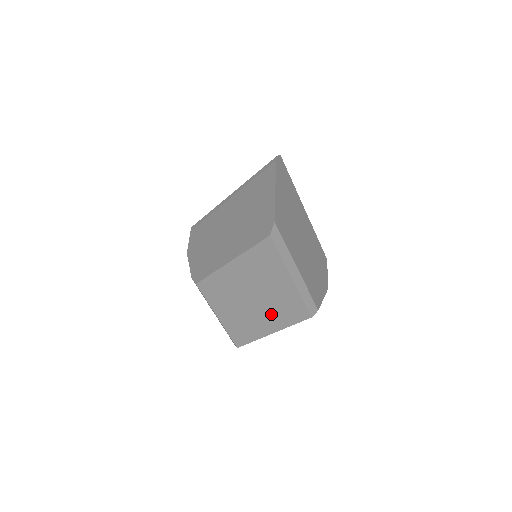
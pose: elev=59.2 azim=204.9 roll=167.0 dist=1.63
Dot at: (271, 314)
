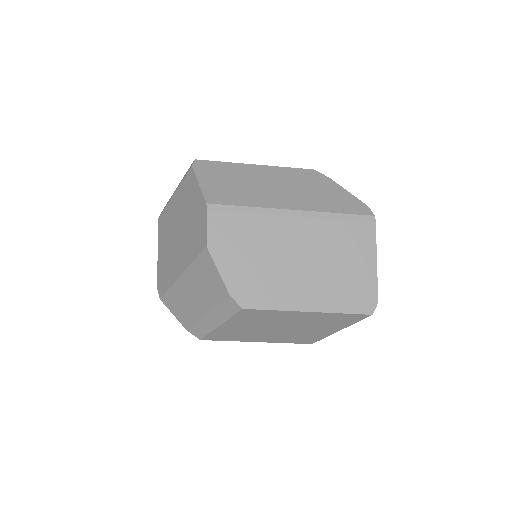
Dot at: (282, 336)
